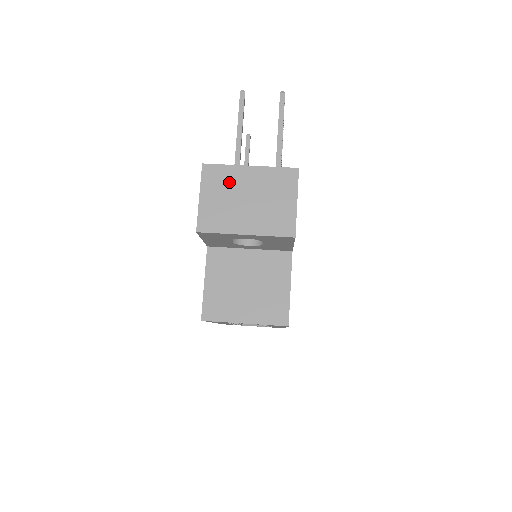
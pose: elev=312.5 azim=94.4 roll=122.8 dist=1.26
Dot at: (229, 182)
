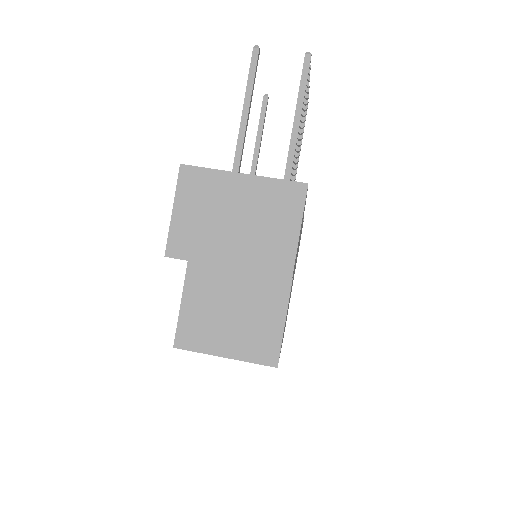
Dot at: (213, 193)
